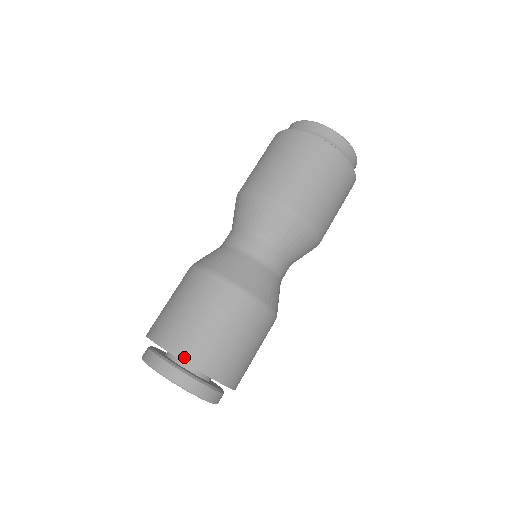
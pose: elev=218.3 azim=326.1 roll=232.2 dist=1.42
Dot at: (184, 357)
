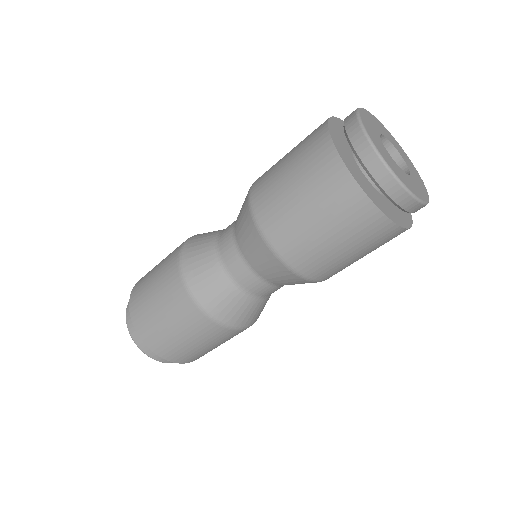
Dot at: (136, 325)
